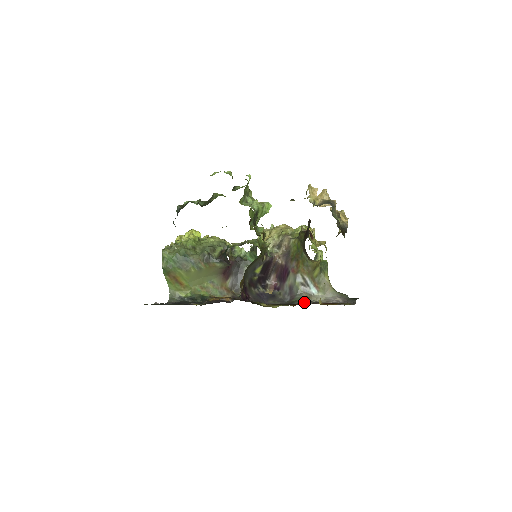
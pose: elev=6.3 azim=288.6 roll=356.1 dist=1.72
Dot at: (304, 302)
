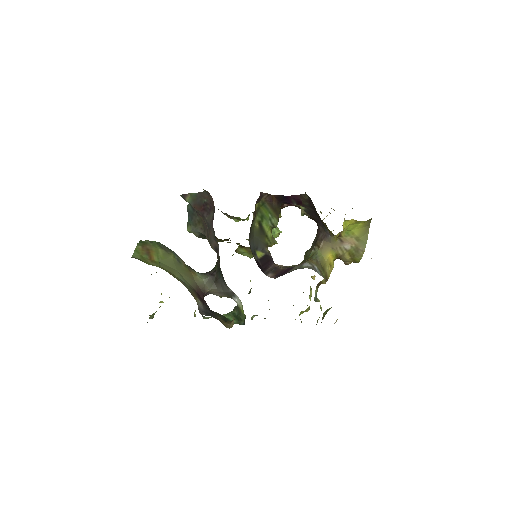
Dot at: occluded
